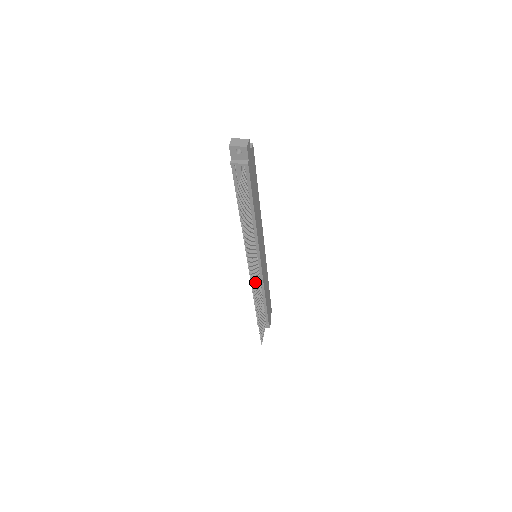
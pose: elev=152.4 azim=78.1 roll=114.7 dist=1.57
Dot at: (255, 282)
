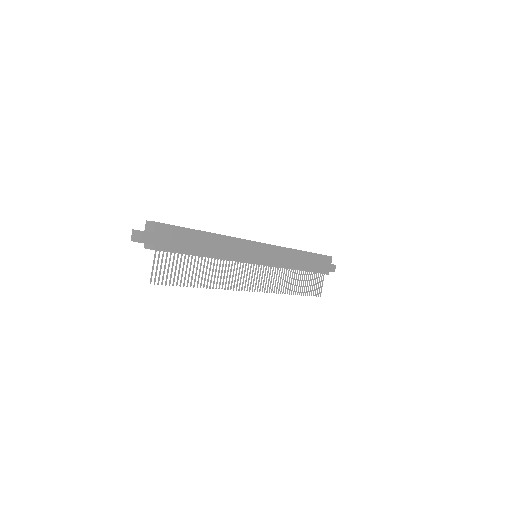
Dot at: (261, 281)
